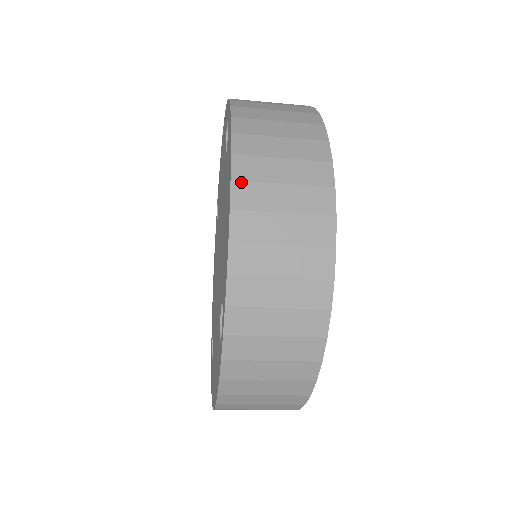
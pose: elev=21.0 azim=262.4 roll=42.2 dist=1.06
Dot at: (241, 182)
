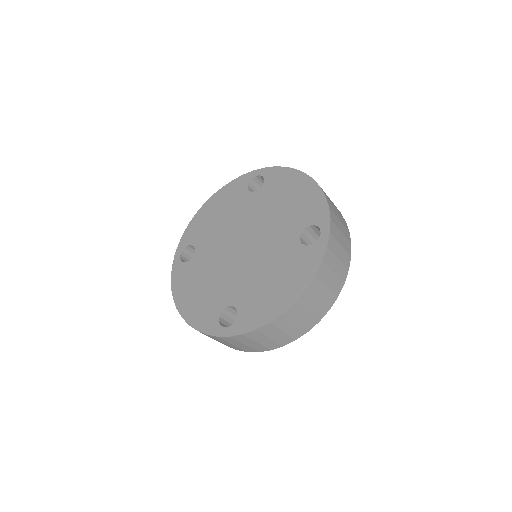
Dot at: (297, 305)
